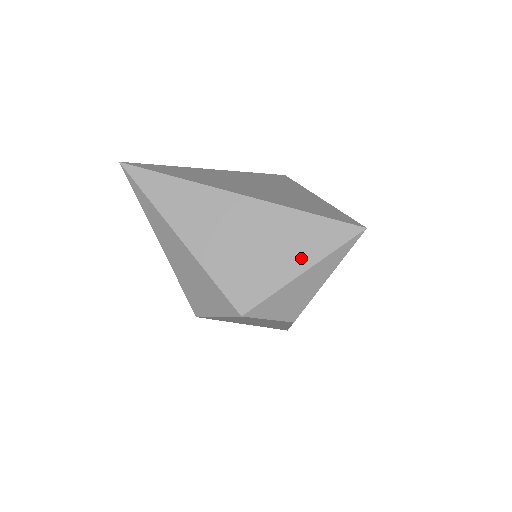
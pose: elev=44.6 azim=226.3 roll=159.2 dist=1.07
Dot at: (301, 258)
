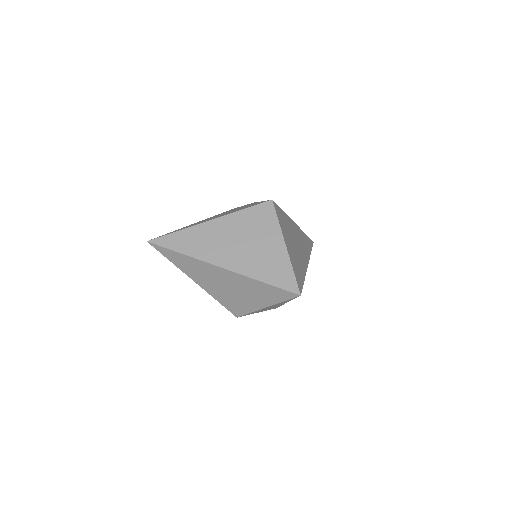
Dot at: (263, 301)
